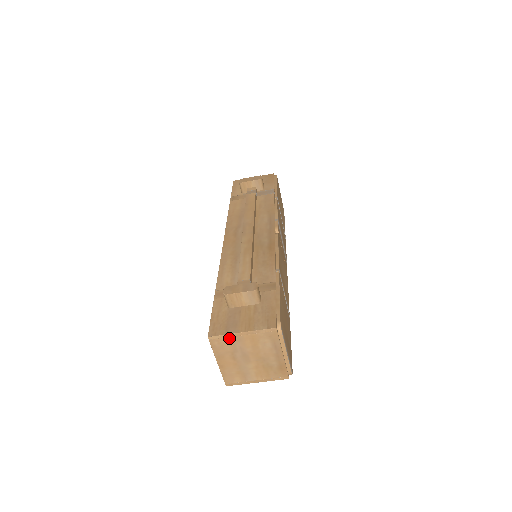
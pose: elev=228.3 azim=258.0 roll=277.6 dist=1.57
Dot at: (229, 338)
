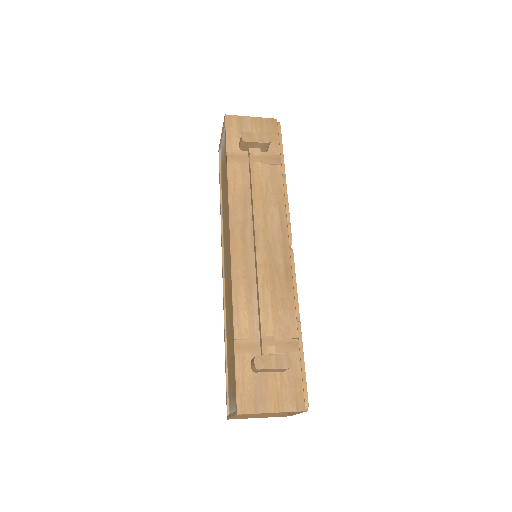
Dot at: (257, 414)
